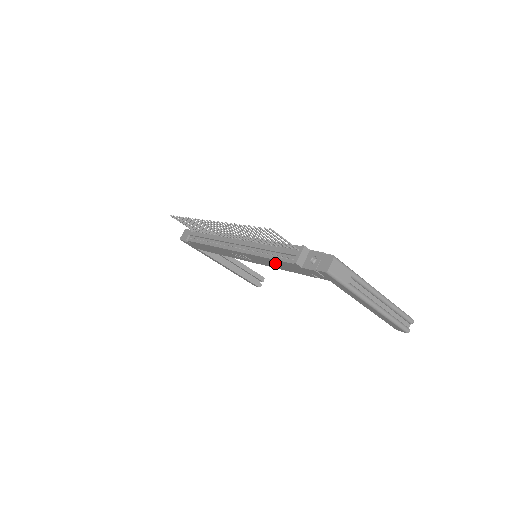
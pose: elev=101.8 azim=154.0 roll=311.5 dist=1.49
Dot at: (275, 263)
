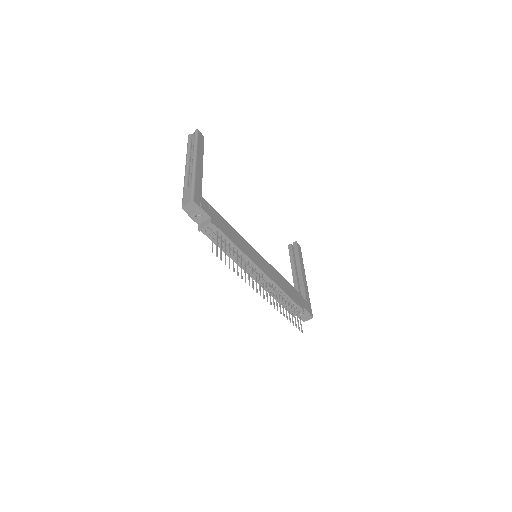
Dot at: occluded
